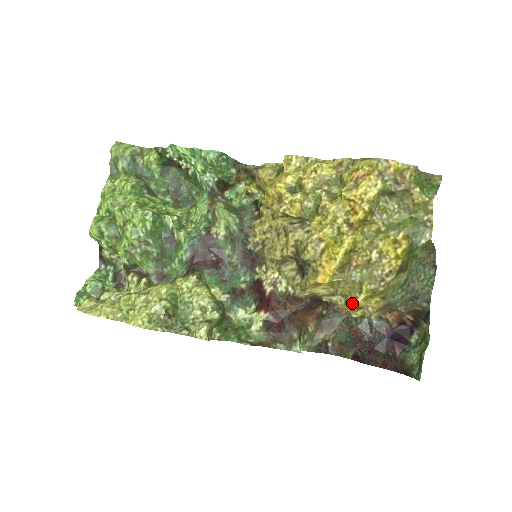
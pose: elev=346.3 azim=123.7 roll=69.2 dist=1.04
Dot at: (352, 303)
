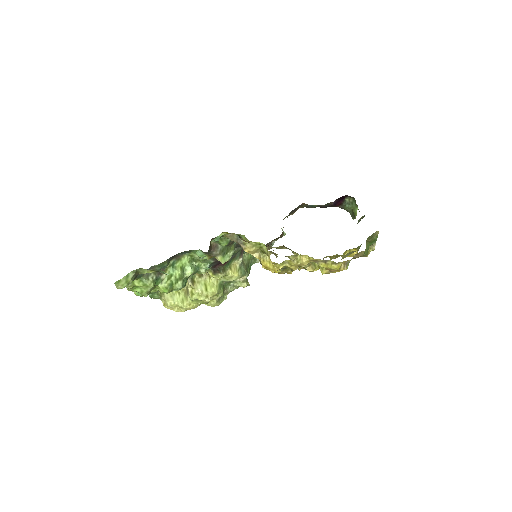
Dot at: occluded
